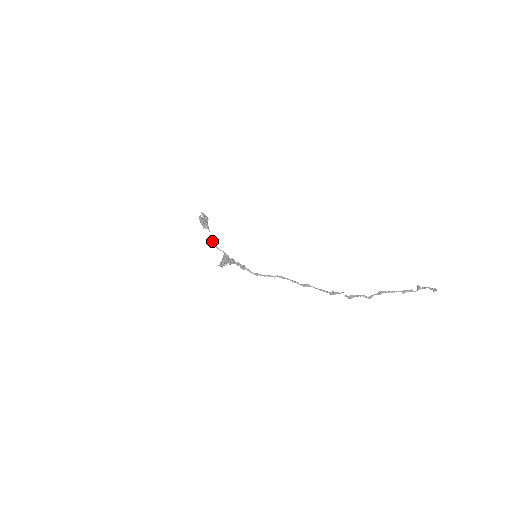
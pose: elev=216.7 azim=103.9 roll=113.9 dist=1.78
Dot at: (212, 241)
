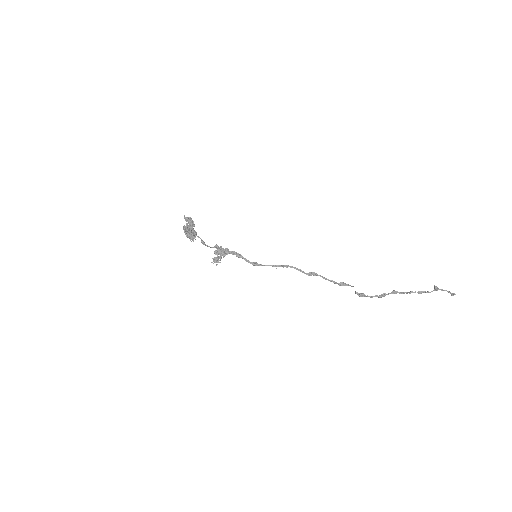
Dot at: (201, 240)
